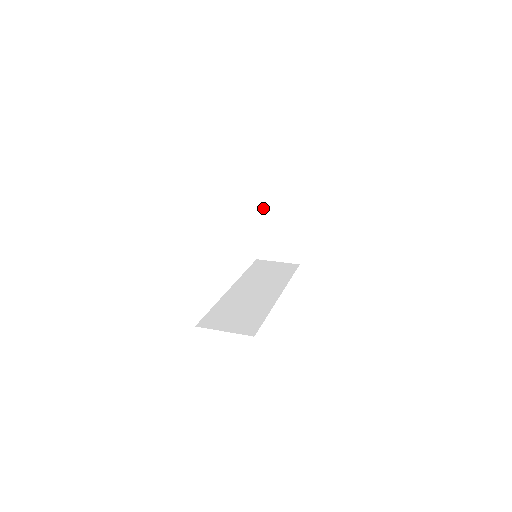
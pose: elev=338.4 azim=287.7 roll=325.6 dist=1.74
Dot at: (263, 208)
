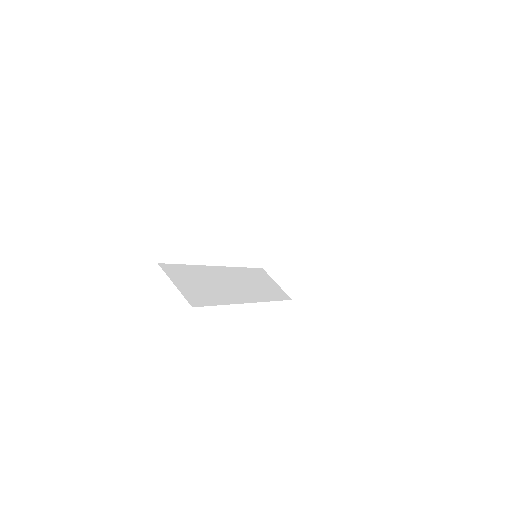
Dot at: (300, 231)
